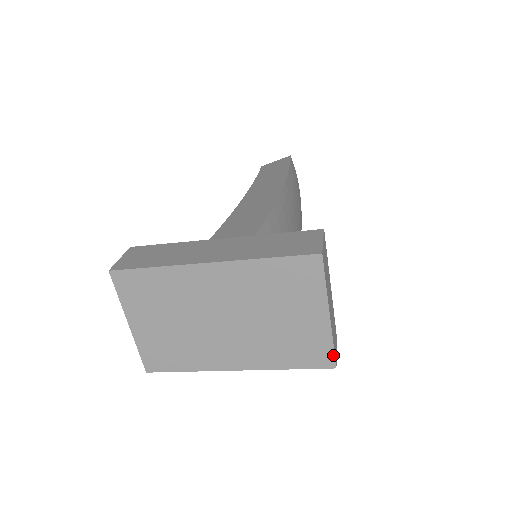
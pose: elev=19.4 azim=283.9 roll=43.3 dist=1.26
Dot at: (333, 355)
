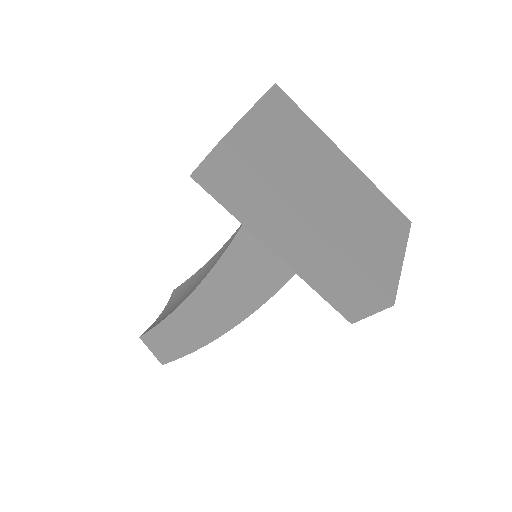
Dot at: (396, 291)
